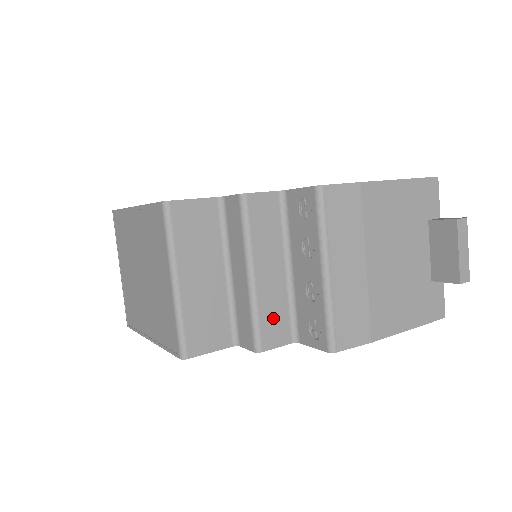
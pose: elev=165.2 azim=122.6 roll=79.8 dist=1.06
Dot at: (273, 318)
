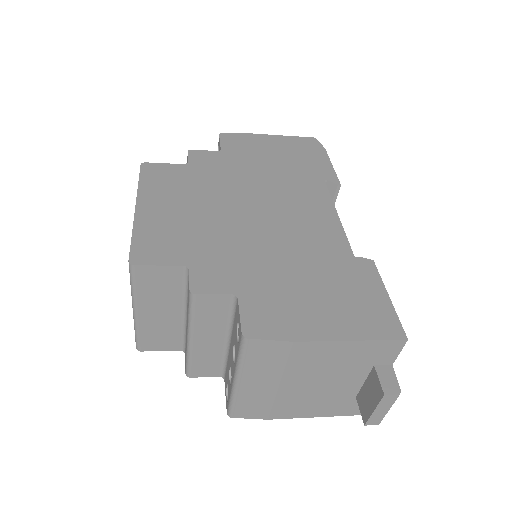
Dot at: (205, 363)
